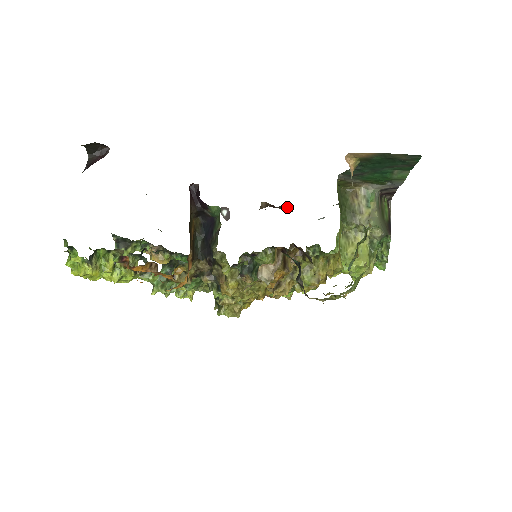
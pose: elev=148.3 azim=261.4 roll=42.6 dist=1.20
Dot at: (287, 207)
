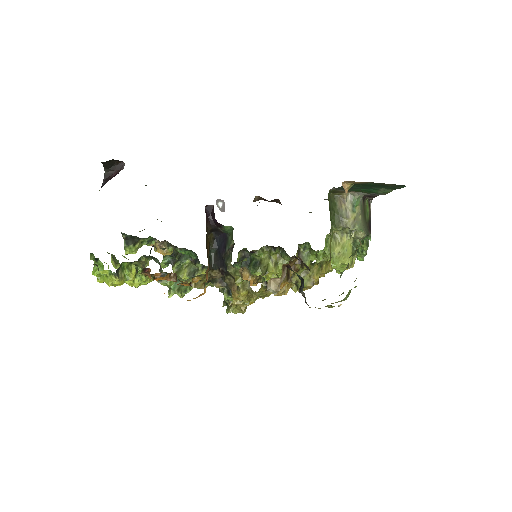
Dot at: (278, 201)
